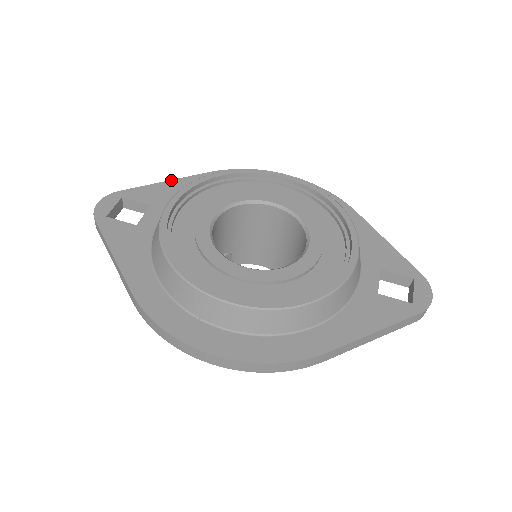
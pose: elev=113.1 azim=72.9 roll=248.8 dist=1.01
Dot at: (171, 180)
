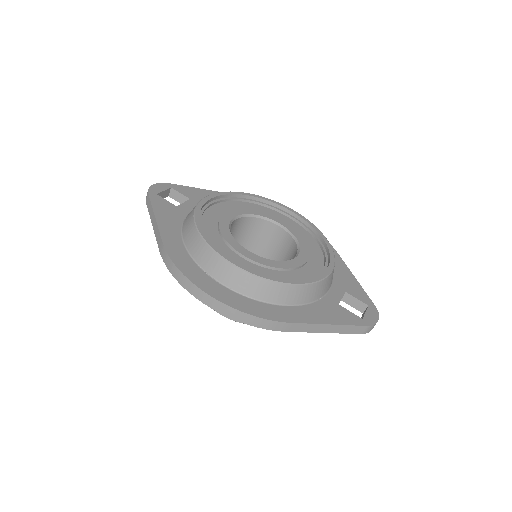
Dot at: (209, 190)
